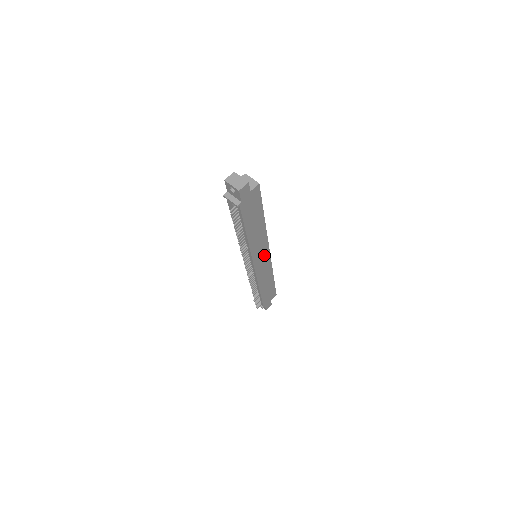
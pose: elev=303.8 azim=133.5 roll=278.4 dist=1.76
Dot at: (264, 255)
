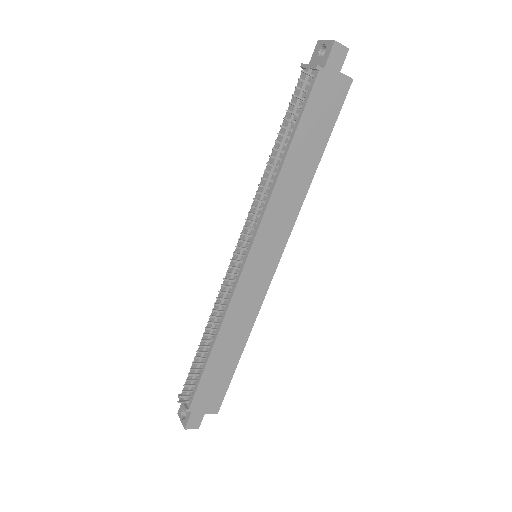
Dot at: (270, 258)
